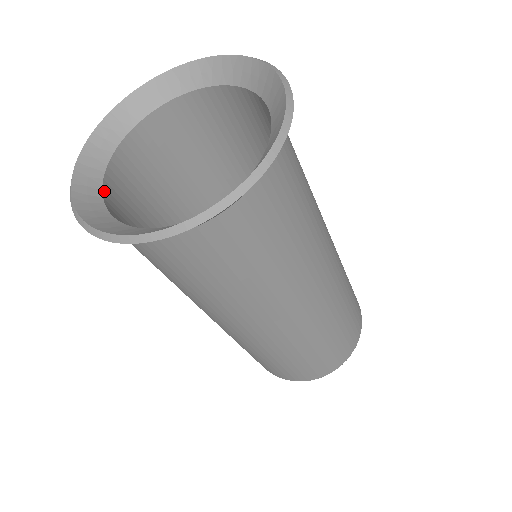
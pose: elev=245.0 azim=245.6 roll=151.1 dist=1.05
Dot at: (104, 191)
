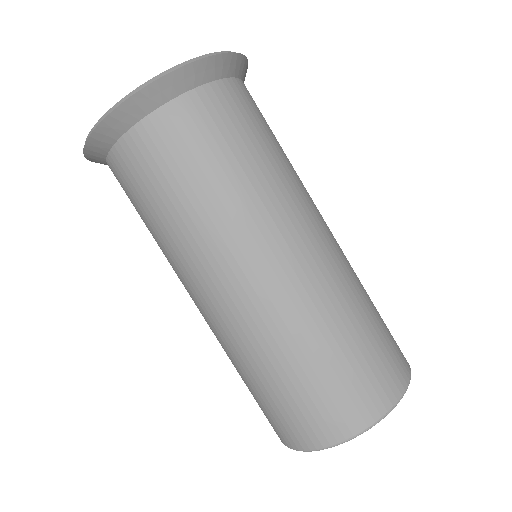
Dot at: occluded
